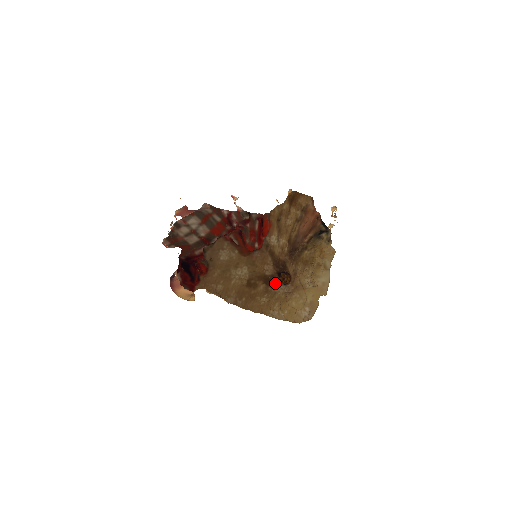
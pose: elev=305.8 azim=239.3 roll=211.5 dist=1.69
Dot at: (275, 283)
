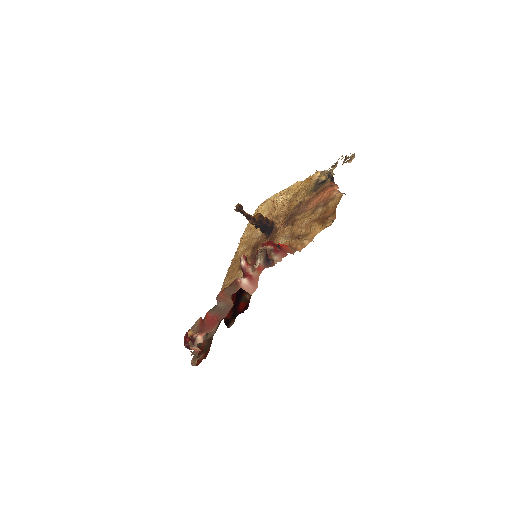
Dot at: (260, 240)
